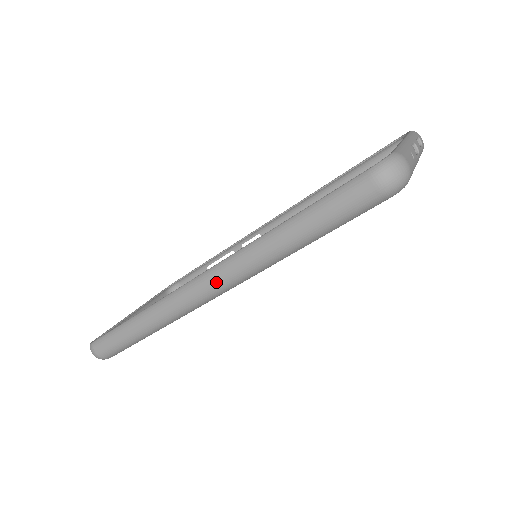
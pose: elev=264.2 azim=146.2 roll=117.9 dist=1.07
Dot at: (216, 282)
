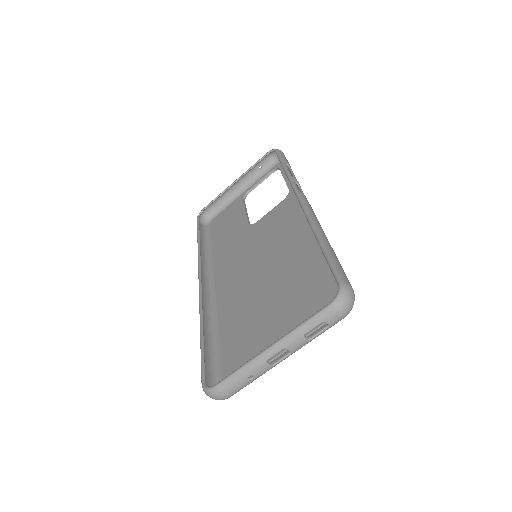
Dot at: (203, 294)
